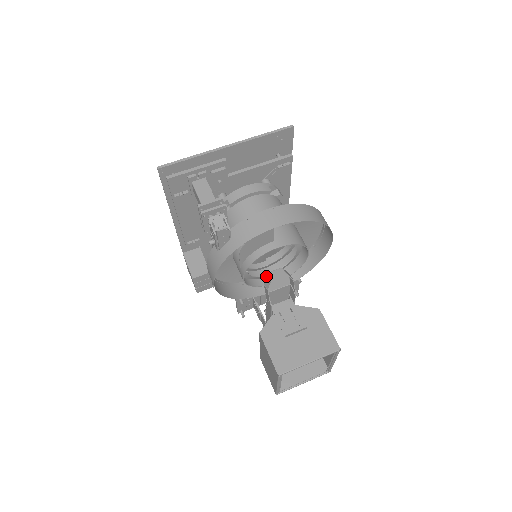
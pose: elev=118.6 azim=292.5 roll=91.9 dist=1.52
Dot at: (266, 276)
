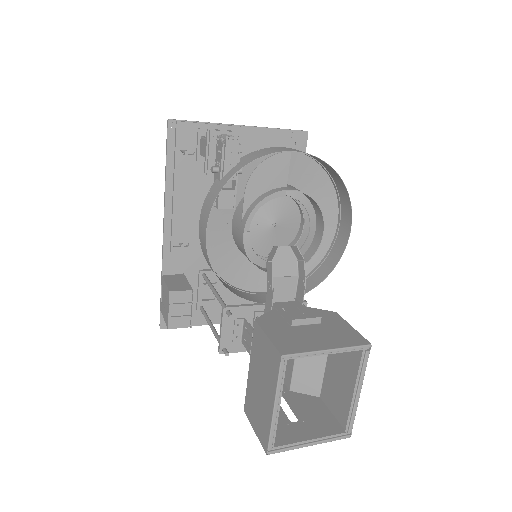
Dot at: occluded
